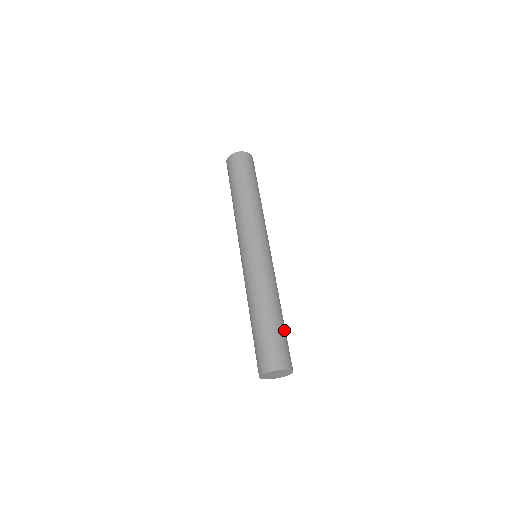
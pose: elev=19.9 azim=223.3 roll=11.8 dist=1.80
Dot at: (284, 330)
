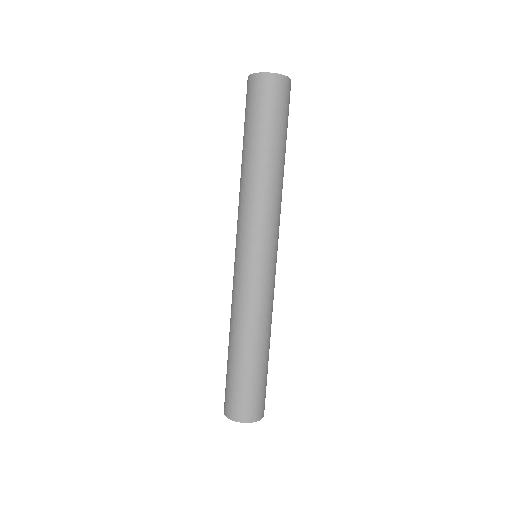
Dot at: (256, 373)
